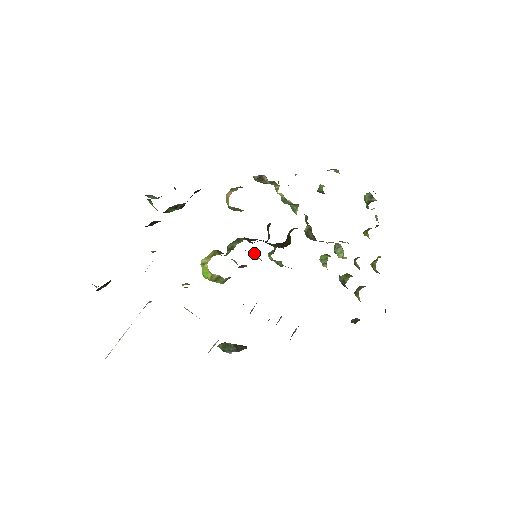
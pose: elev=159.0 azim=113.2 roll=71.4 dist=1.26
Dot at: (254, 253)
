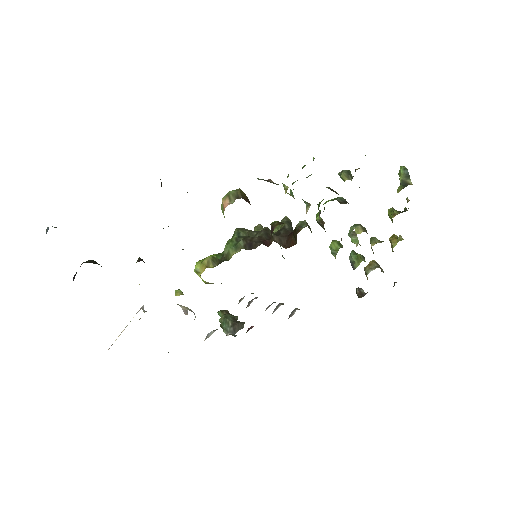
Dot at: occluded
